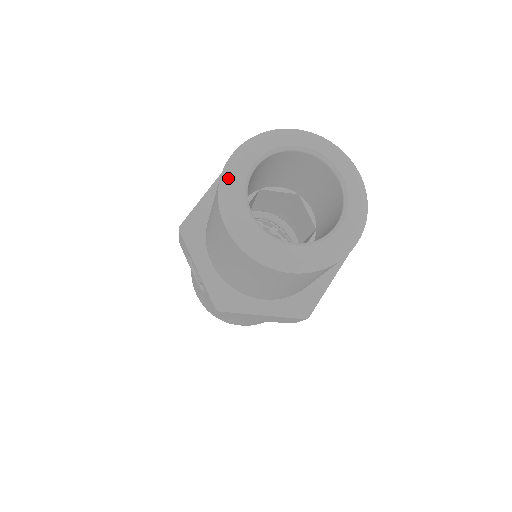
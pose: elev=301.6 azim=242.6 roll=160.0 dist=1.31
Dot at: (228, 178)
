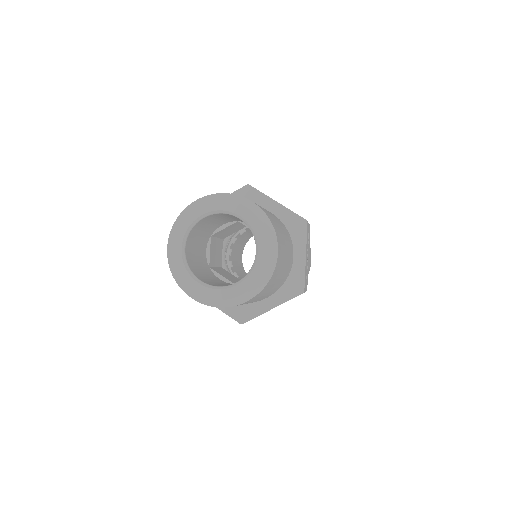
Dot at: (182, 217)
